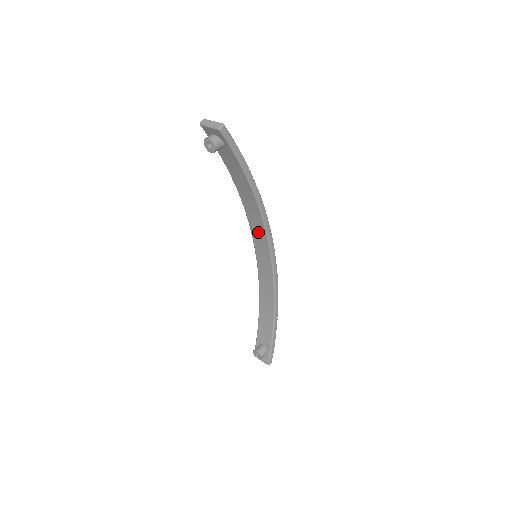
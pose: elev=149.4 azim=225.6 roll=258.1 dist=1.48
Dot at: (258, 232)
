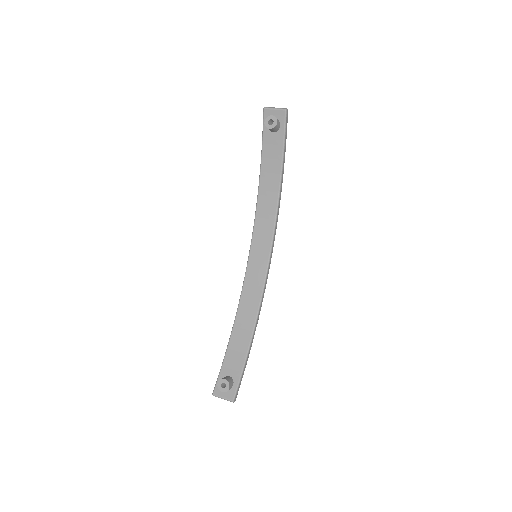
Dot at: (263, 233)
